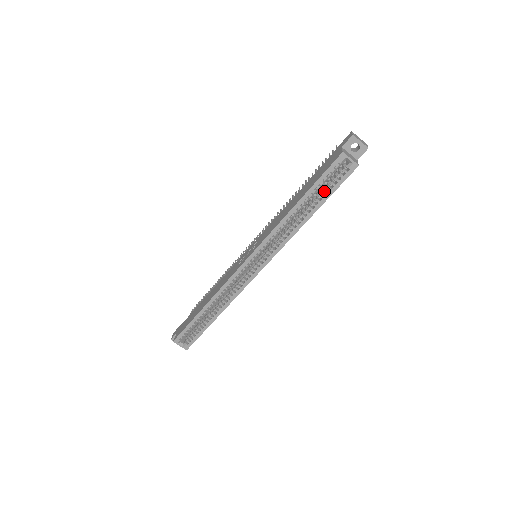
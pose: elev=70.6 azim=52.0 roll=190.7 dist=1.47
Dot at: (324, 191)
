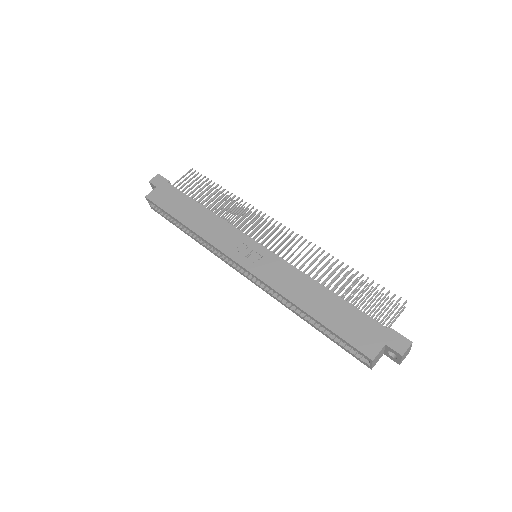
Dot at: (334, 336)
